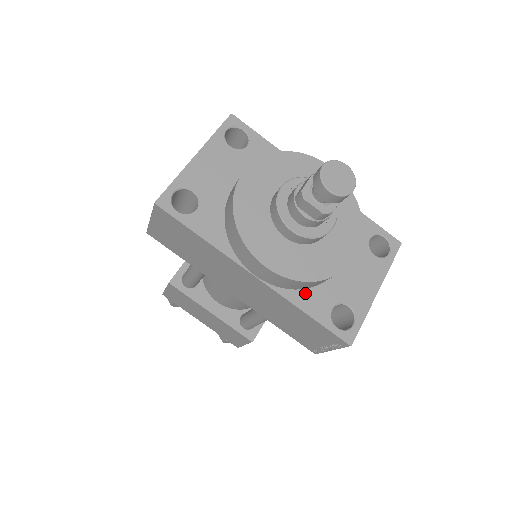
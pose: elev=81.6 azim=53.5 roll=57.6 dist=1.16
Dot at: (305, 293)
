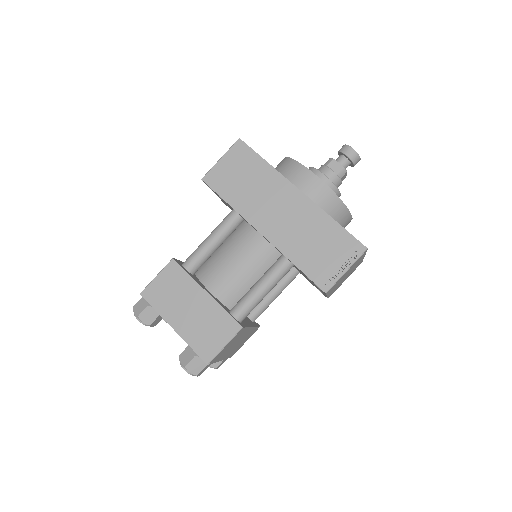
Dot at: occluded
